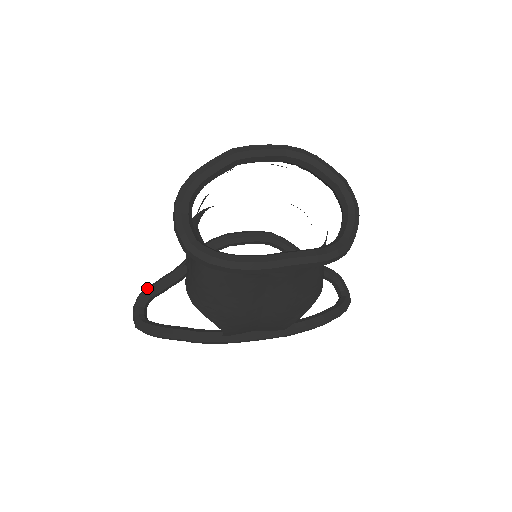
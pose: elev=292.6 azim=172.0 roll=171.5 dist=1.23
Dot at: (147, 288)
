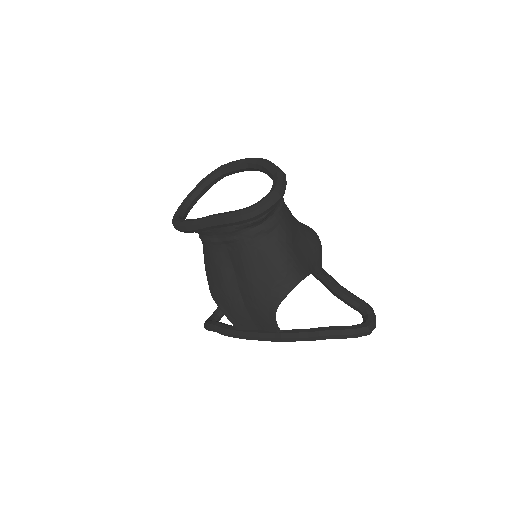
Dot at: occluded
